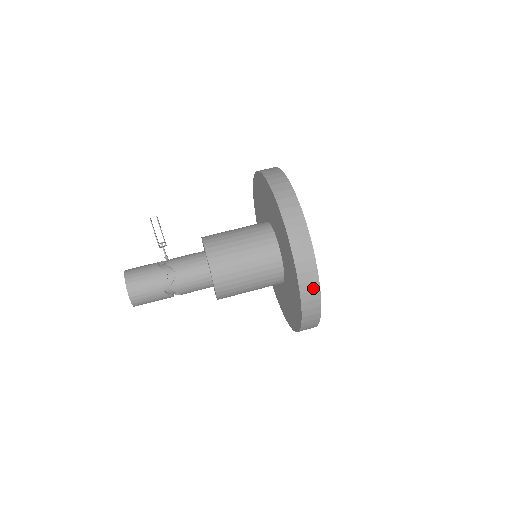
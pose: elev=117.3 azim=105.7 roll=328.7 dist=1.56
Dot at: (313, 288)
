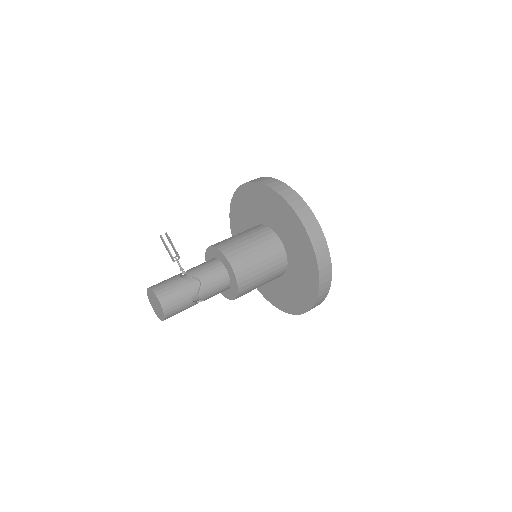
Dot at: (327, 271)
